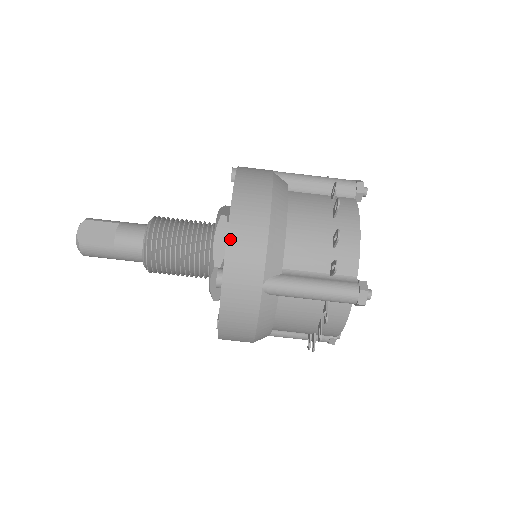
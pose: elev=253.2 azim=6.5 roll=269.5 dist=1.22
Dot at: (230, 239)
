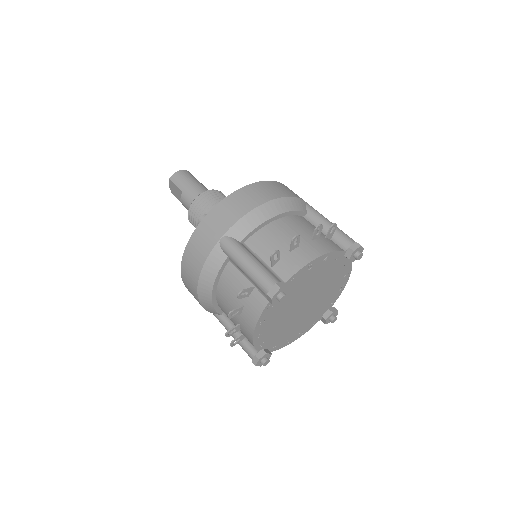
Dot at: (186, 287)
